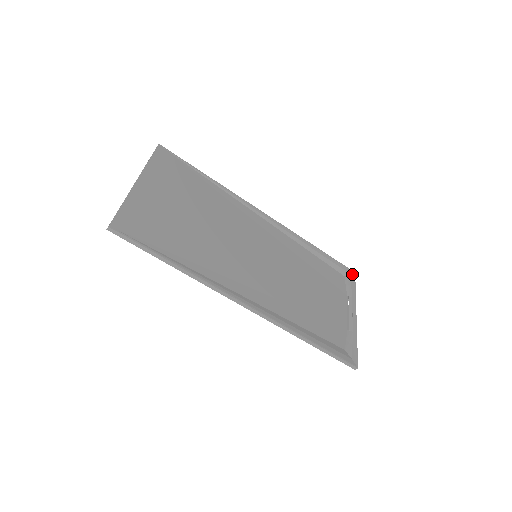
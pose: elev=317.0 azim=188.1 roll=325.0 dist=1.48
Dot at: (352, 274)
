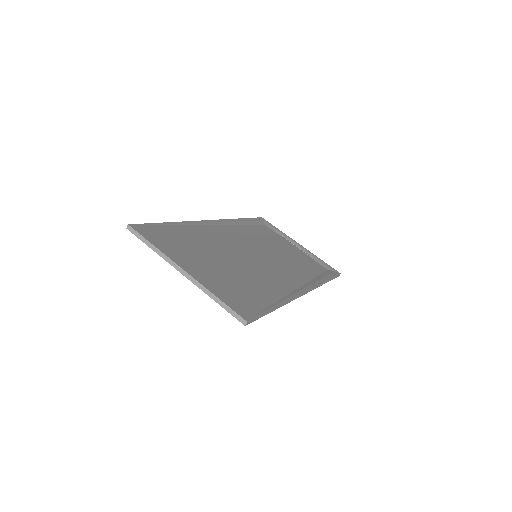
Dot at: (263, 220)
